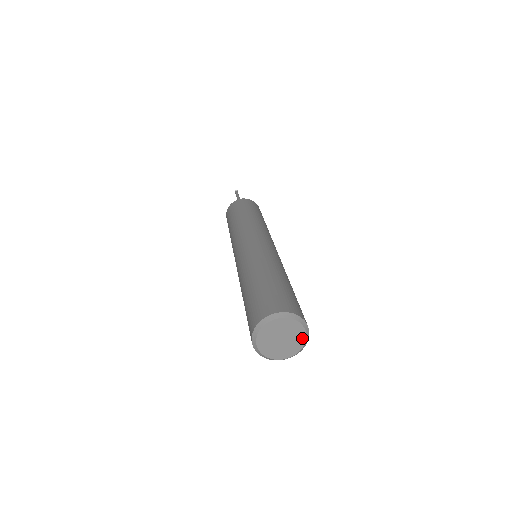
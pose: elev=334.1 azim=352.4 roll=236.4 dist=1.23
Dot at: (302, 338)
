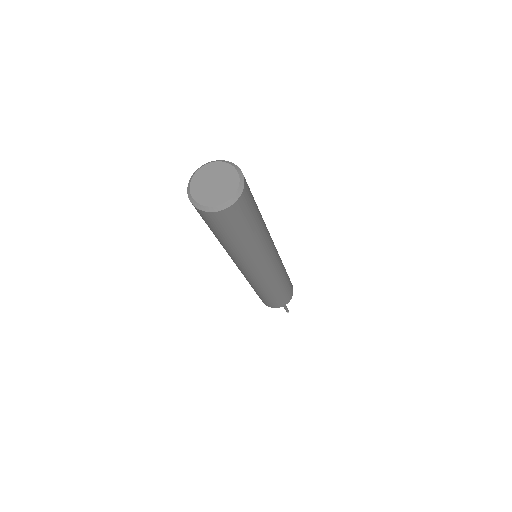
Dot at: (229, 169)
